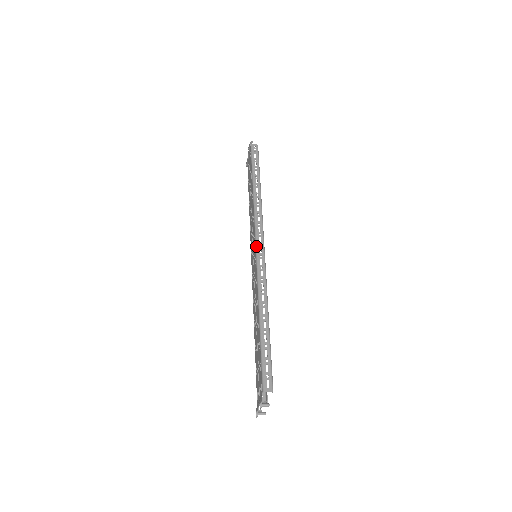
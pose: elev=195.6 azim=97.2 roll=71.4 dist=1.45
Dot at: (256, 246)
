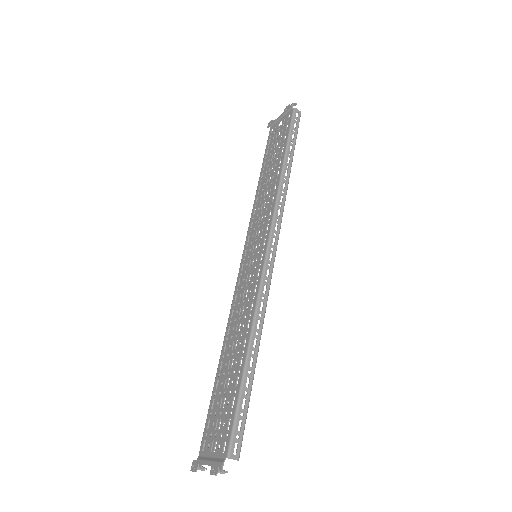
Dot at: (268, 248)
